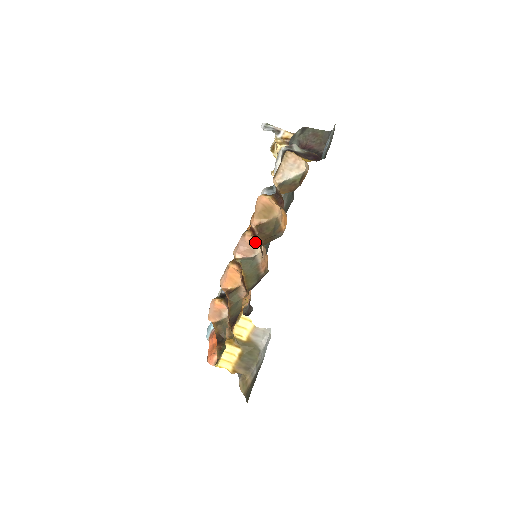
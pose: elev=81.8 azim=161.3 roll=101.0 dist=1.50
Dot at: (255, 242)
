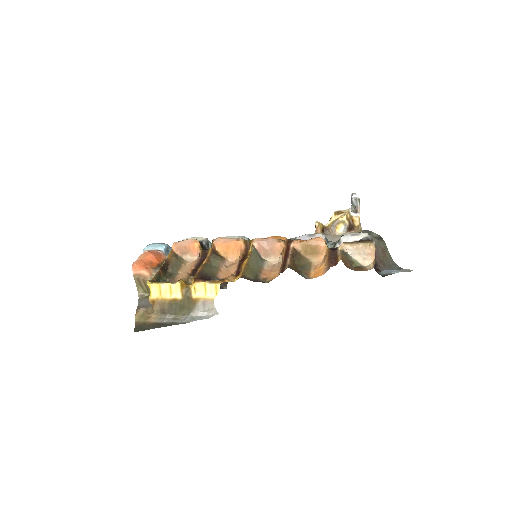
Dot at: (277, 253)
